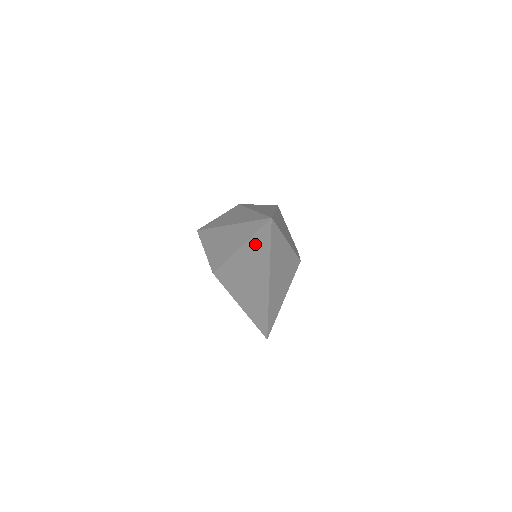
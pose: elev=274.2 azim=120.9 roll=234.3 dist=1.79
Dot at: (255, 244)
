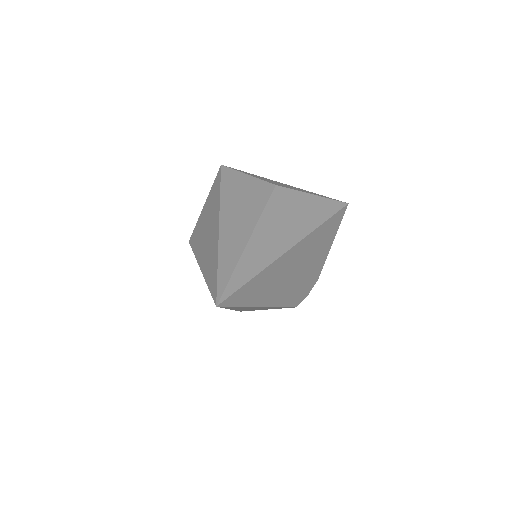
Dot at: occluded
